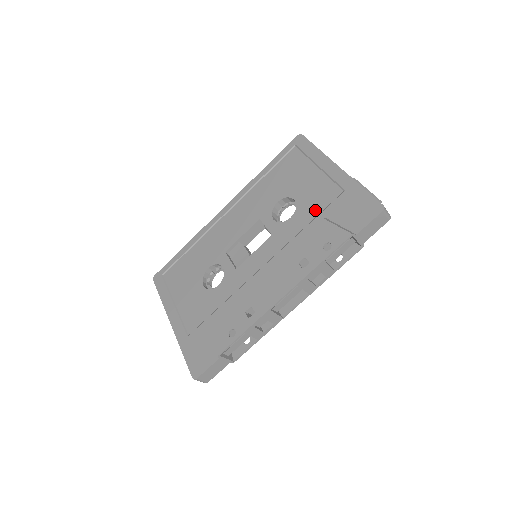
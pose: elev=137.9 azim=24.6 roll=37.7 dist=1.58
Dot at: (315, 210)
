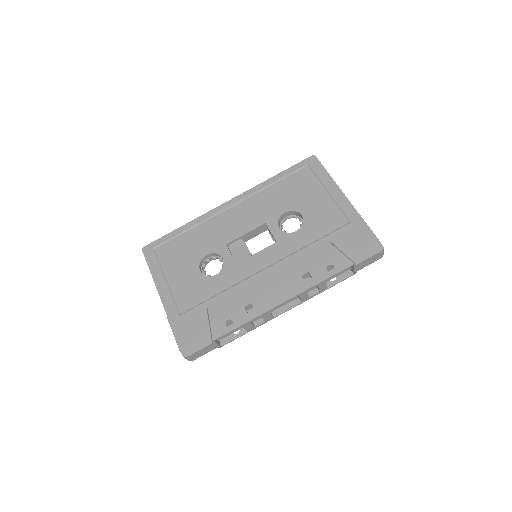
Dot at: (321, 231)
